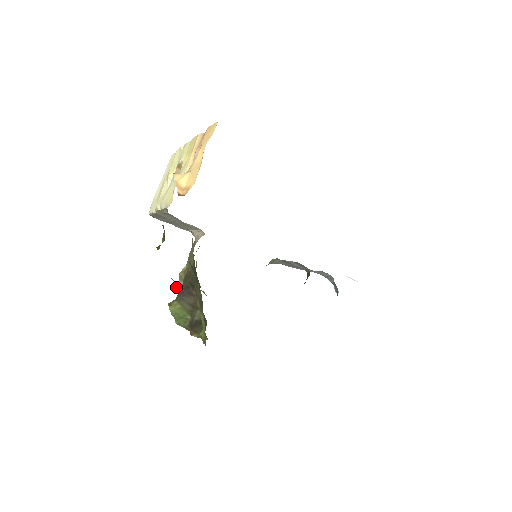
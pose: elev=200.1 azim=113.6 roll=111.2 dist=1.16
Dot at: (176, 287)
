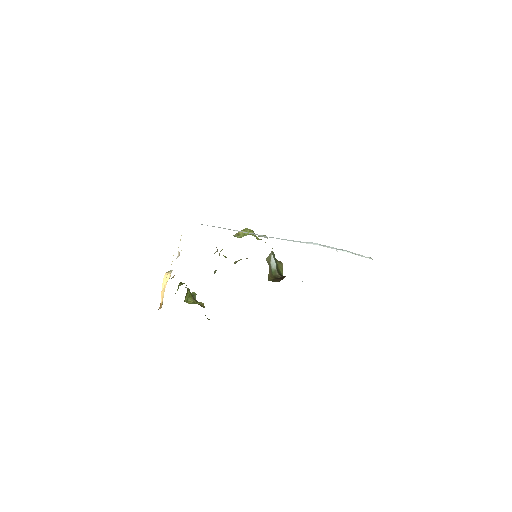
Dot at: occluded
